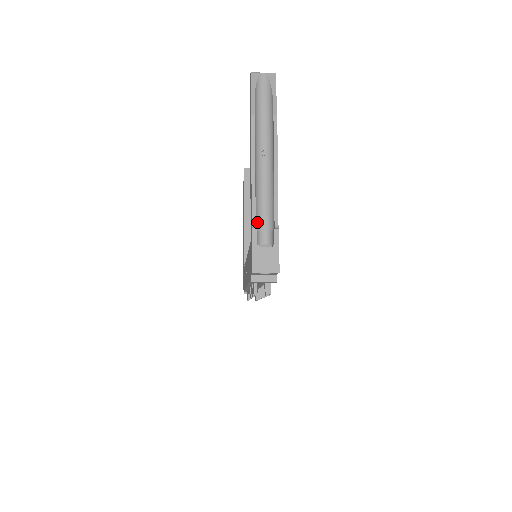
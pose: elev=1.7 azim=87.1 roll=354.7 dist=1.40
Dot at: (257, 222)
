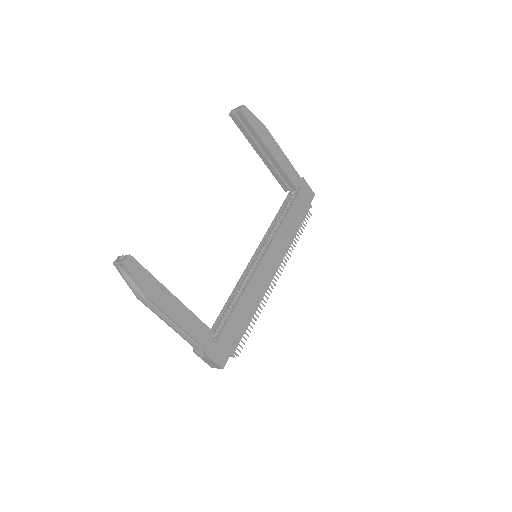
Dot at: occluded
